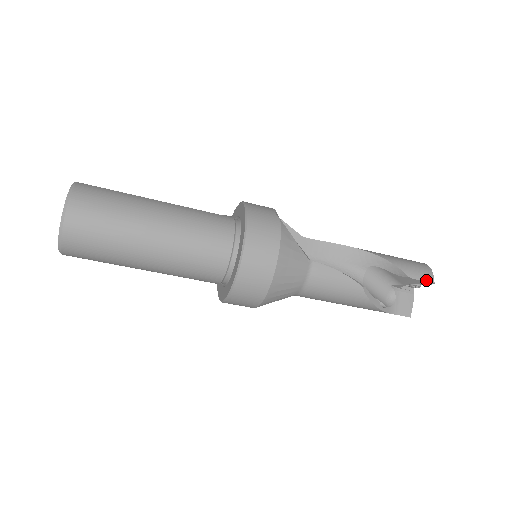
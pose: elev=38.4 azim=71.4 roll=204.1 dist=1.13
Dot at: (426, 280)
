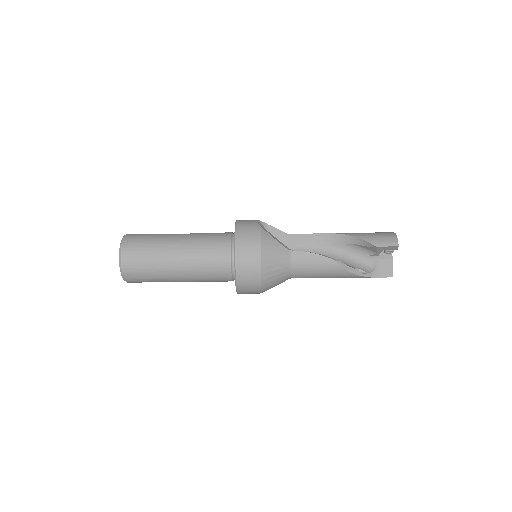
Dot at: (391, 245)
